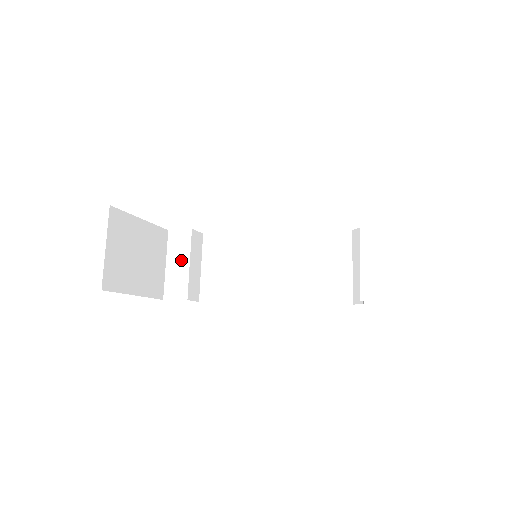
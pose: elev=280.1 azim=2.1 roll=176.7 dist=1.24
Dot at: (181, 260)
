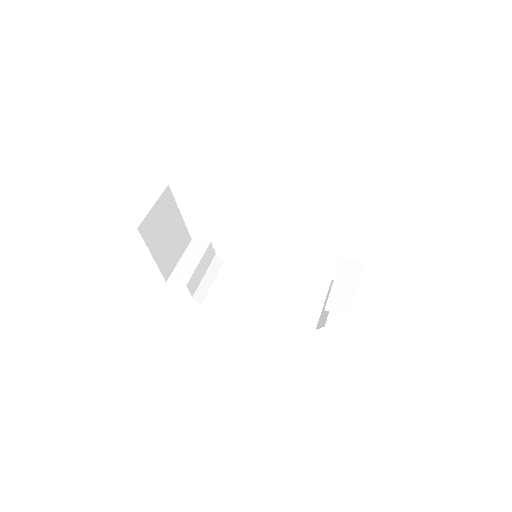
Dot at: (193, 259)
